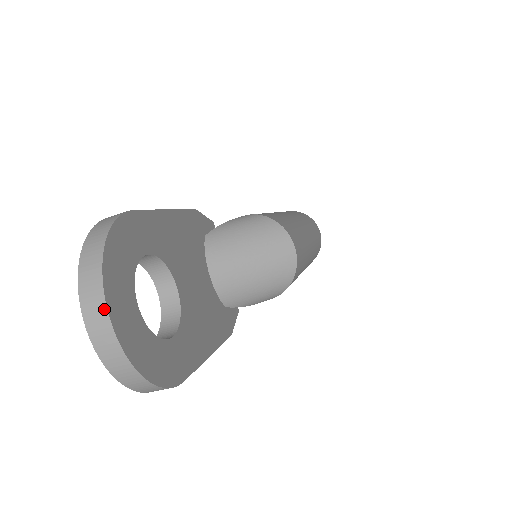
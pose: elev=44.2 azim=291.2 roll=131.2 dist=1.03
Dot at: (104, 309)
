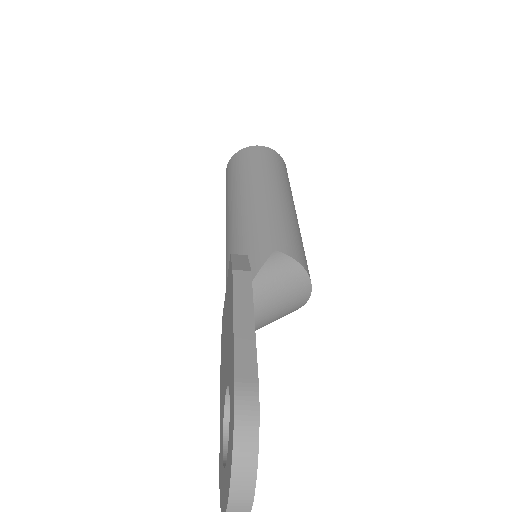
Dot at: (249, 508)
